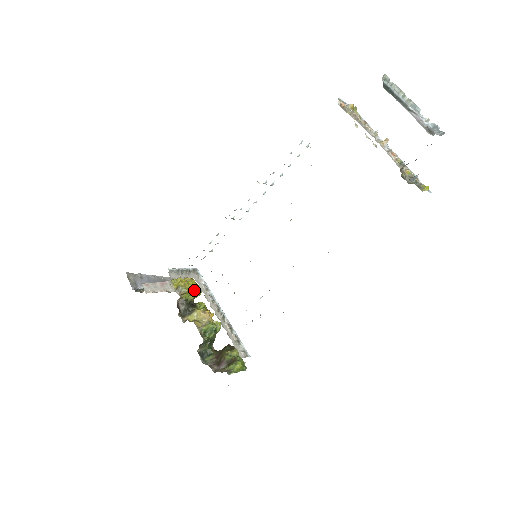
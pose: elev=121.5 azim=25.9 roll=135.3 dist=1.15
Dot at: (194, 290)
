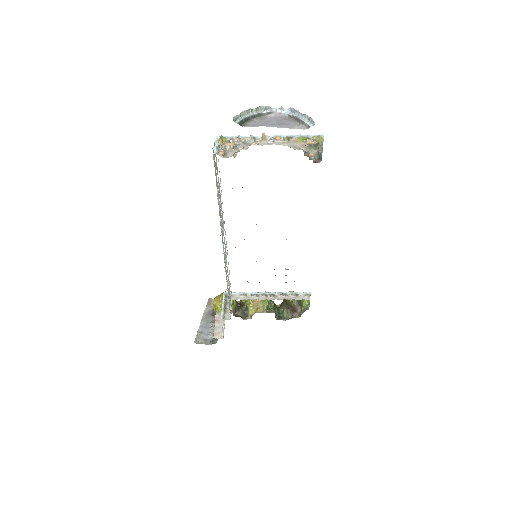
Dot at: occluded
